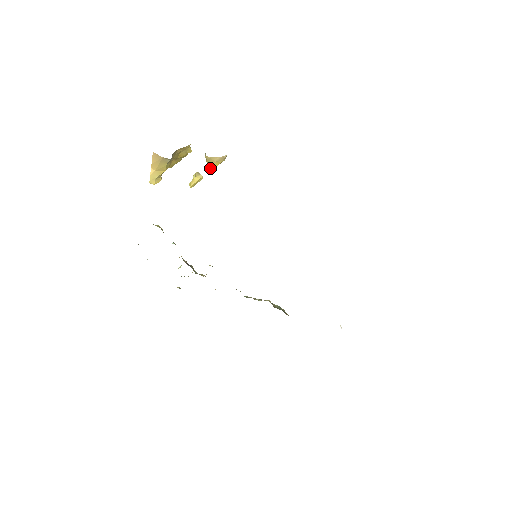
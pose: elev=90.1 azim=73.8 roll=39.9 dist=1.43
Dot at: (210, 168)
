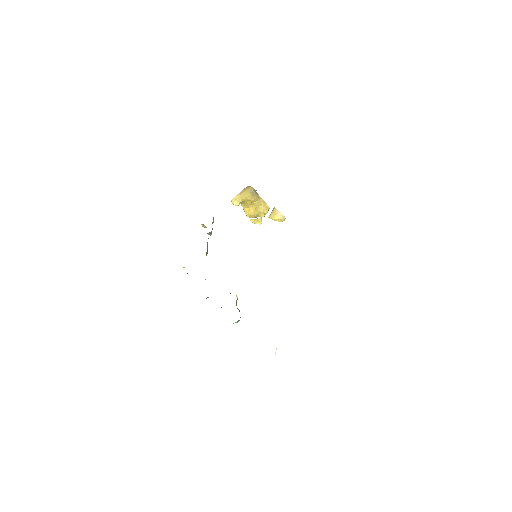
Dot at: (270, 218)
